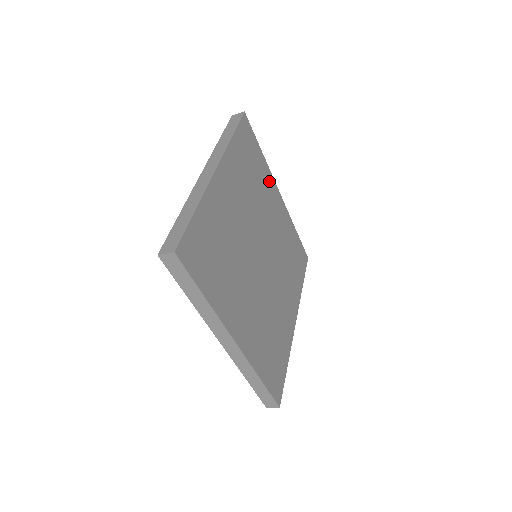
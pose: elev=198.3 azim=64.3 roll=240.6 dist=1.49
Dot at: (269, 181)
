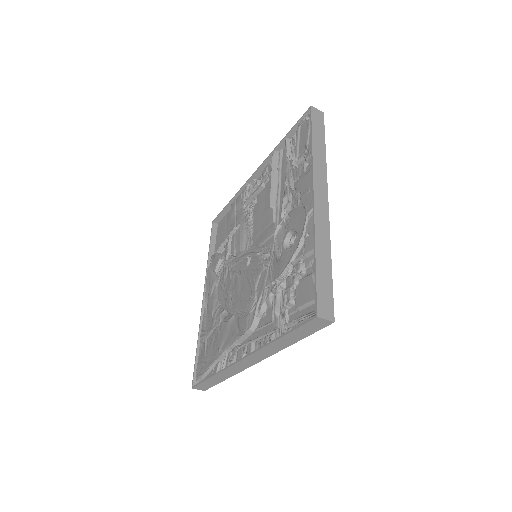
Dot at: occluded
